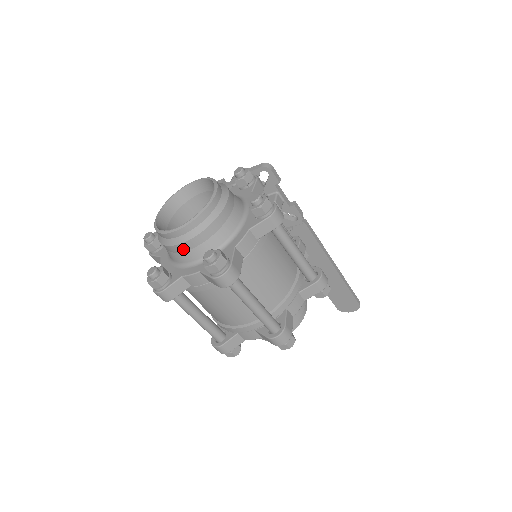
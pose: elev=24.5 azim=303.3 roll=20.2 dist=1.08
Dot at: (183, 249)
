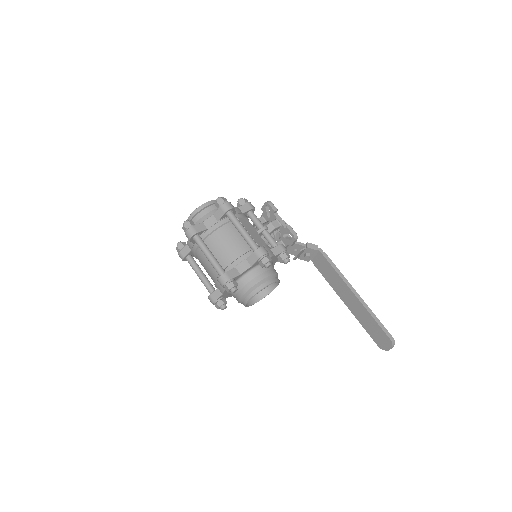
Dot at: occluded
